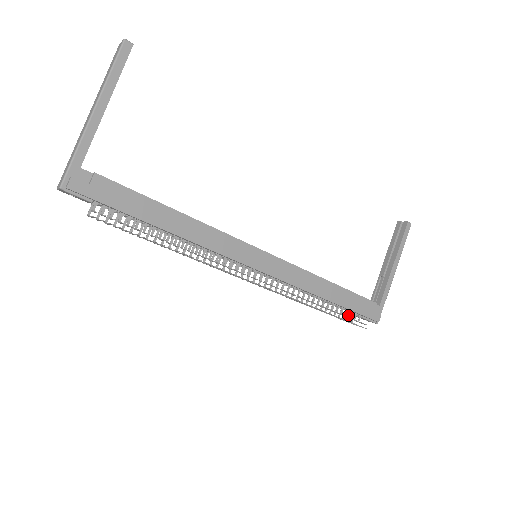
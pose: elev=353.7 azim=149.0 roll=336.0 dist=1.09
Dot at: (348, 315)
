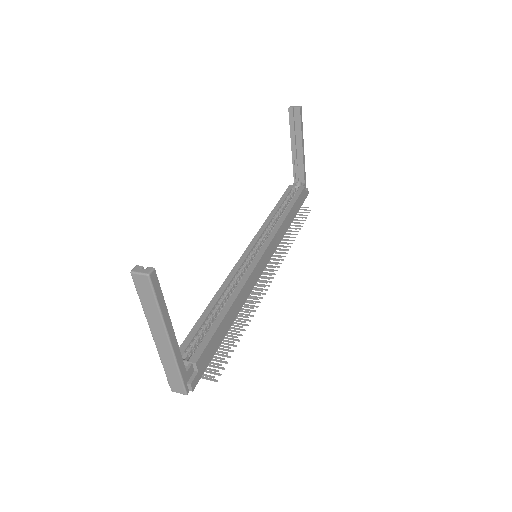
Dot at: occluded
